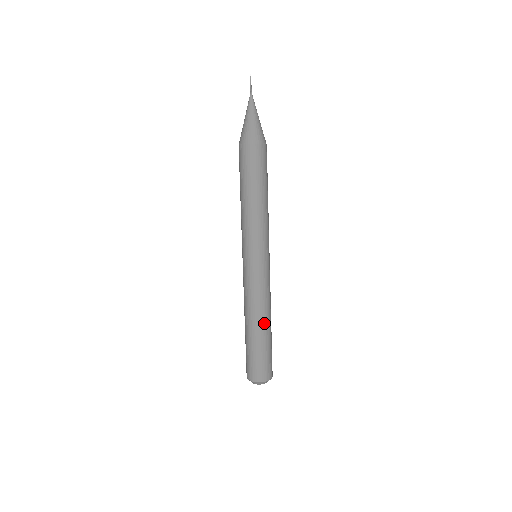
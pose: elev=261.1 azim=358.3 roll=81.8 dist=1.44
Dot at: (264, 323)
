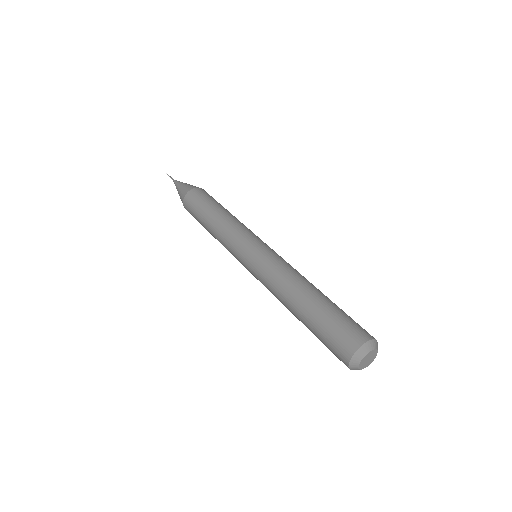
Dot at: (301, 292)
